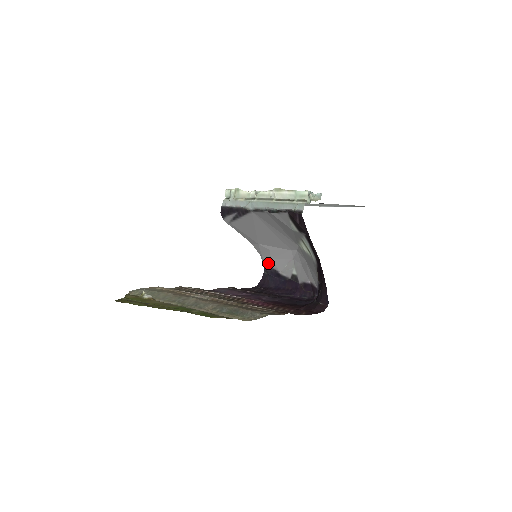
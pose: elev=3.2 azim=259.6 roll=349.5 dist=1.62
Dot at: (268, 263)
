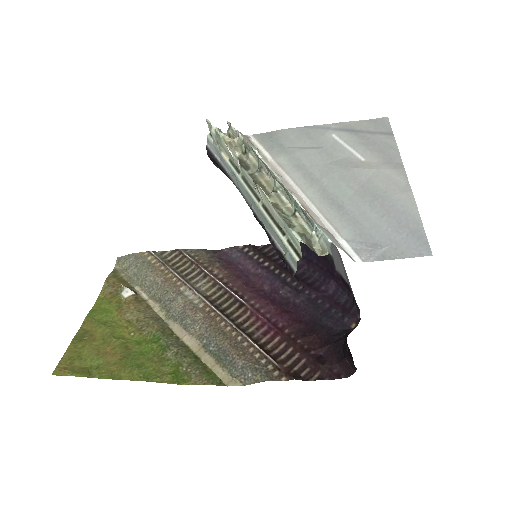
Dot at: occluded
